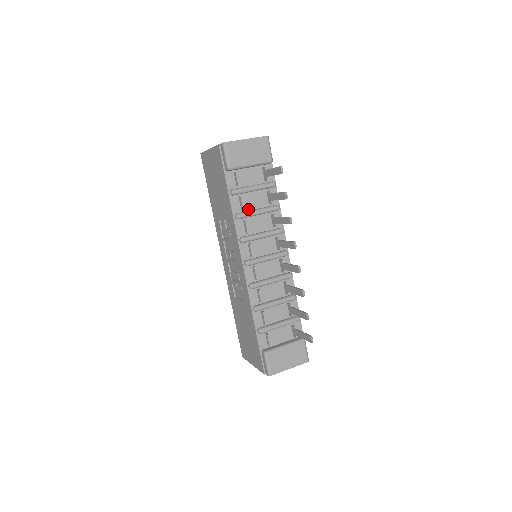
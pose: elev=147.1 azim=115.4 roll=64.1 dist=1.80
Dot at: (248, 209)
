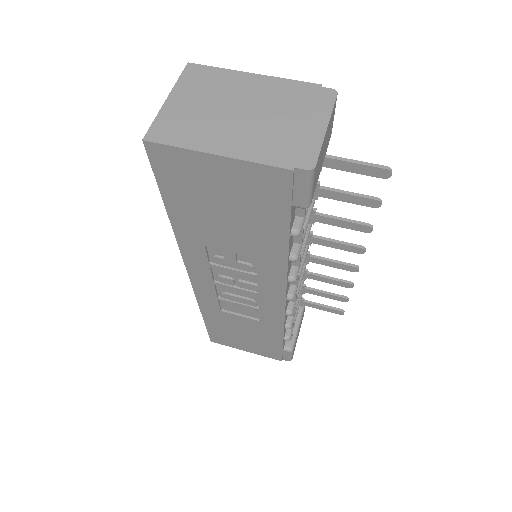
Dot at: occluded
